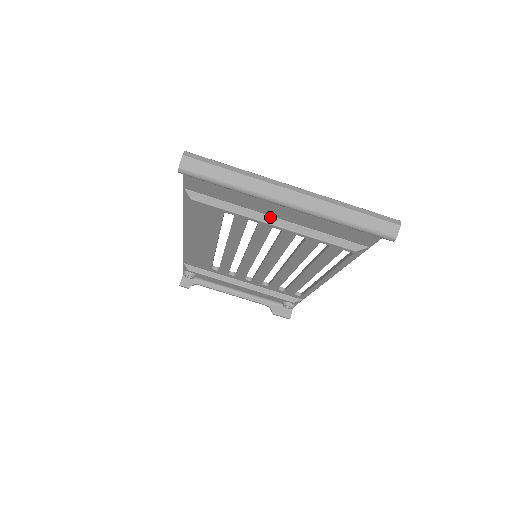
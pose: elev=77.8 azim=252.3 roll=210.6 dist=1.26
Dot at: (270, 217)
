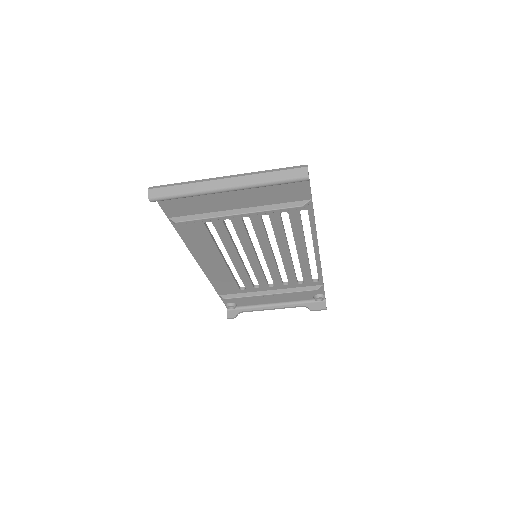
Dot at: (232, 211)
